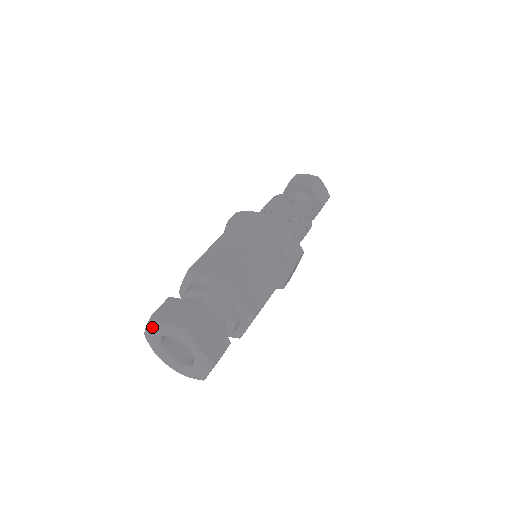
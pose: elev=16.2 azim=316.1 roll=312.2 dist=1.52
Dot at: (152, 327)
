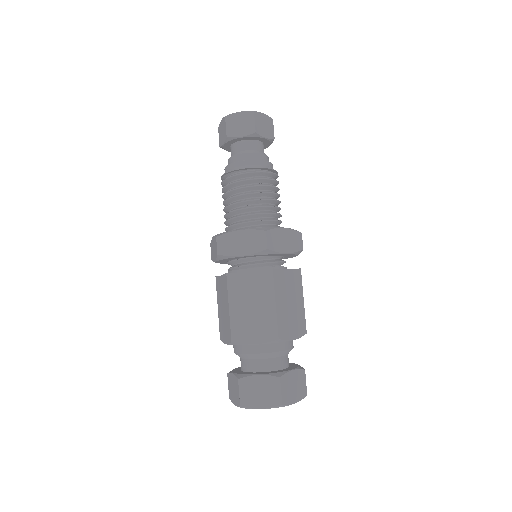
Dot at: occluded
